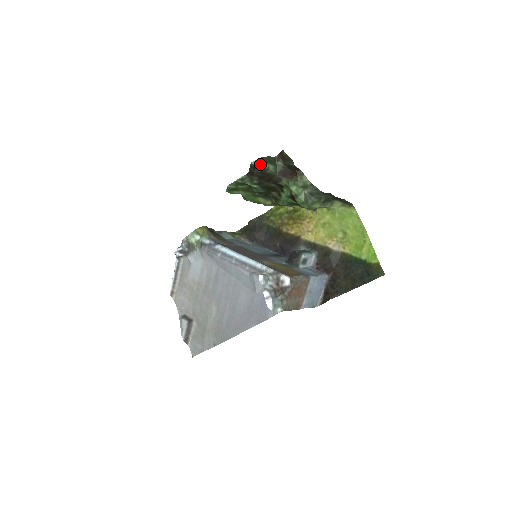
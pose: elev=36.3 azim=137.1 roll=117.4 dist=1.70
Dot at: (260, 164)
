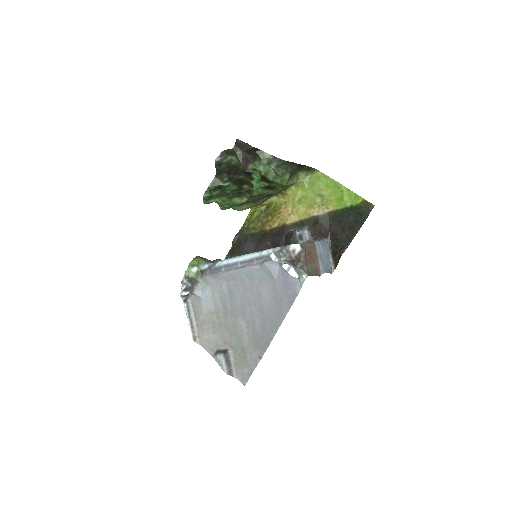
Dot at: (223, 158)
